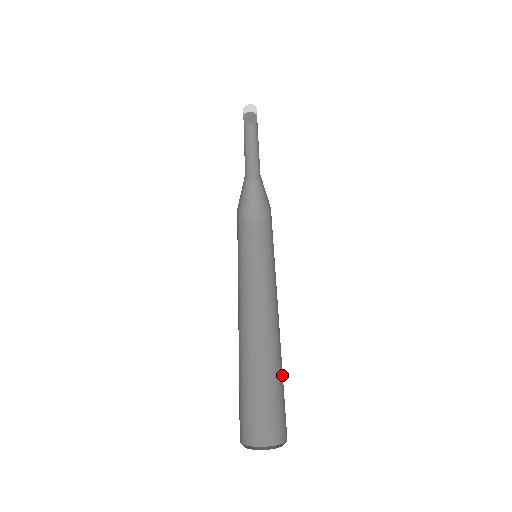
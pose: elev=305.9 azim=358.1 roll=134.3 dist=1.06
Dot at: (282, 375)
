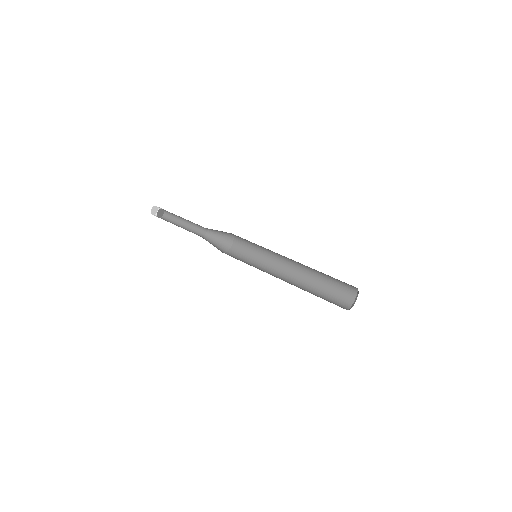
Dot at: (327, 276)
